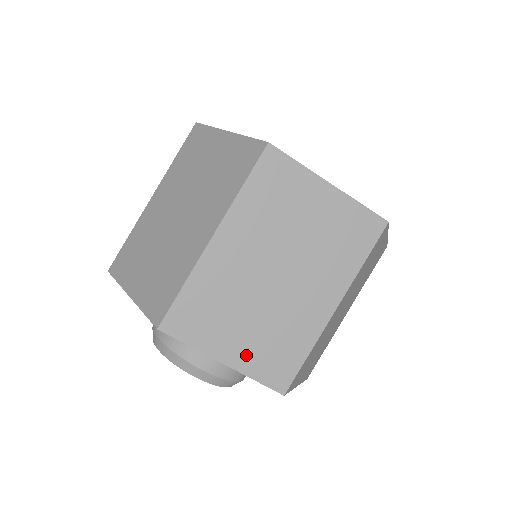
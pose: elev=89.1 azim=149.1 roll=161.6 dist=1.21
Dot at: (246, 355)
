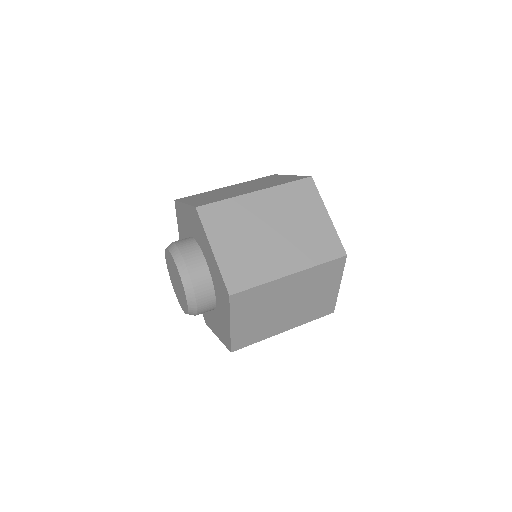
Dot at: (197, 201)
